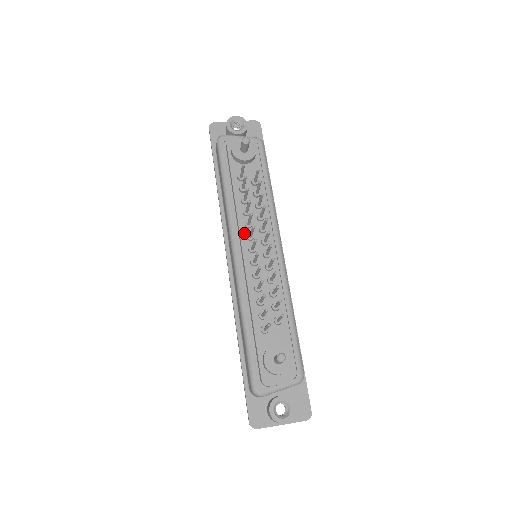
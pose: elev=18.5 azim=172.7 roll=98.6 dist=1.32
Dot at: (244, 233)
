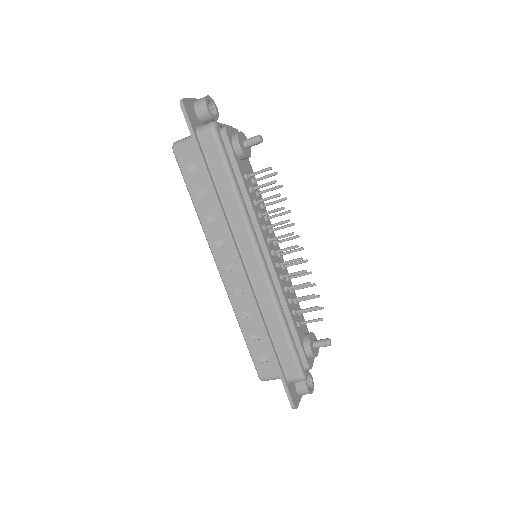
Dot at: (265, 237)
